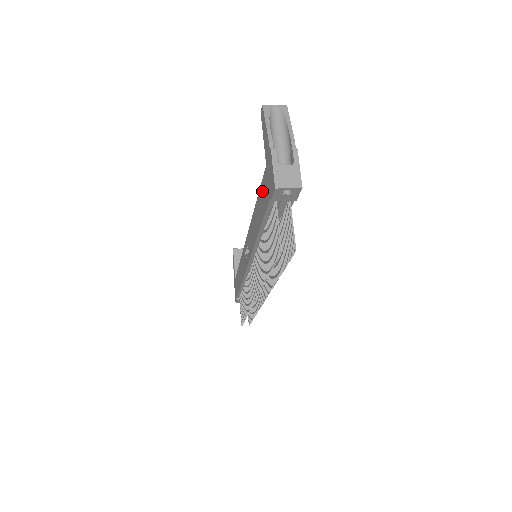
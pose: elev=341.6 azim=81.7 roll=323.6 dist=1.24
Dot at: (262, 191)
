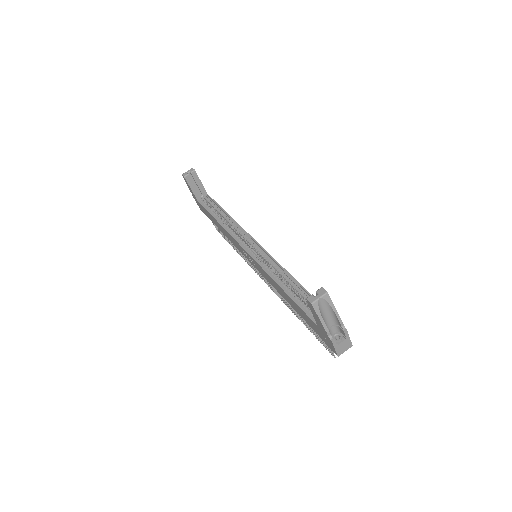
Dot at: (305, 315)
